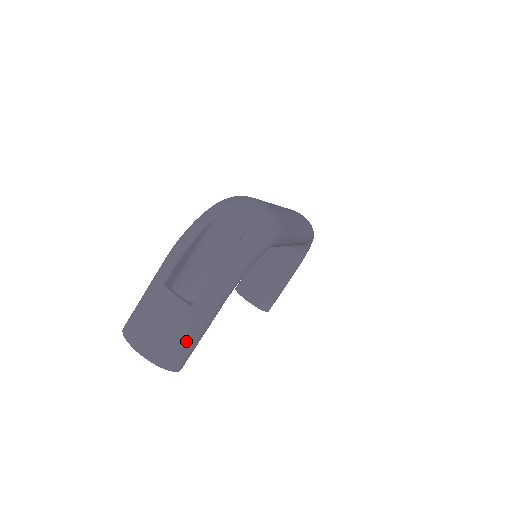
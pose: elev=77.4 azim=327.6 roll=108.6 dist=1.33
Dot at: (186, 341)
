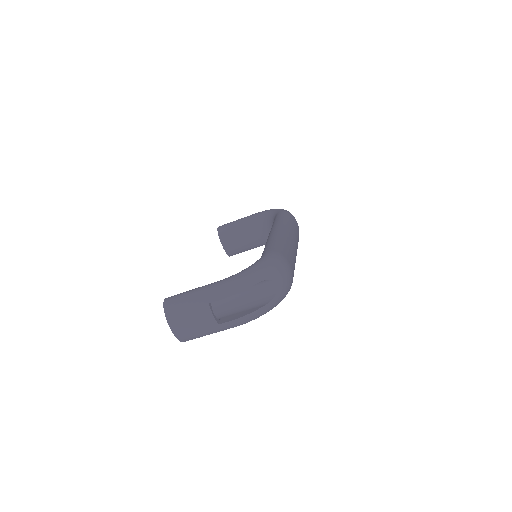
Dot at: (202, 335)
